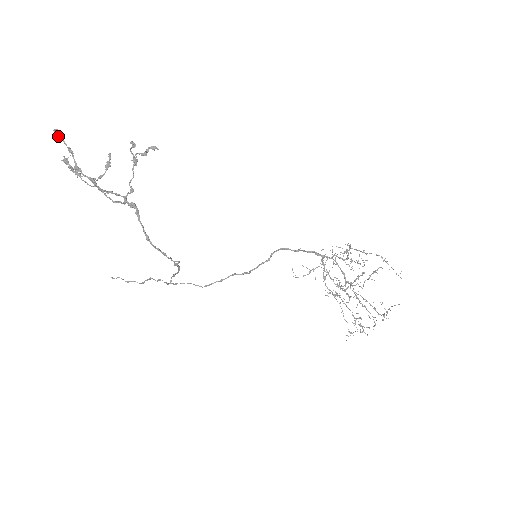
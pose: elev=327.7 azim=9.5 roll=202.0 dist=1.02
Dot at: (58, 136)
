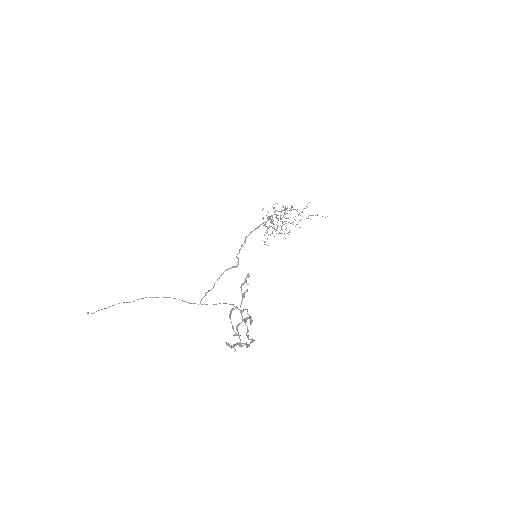
Dot at: occluded
